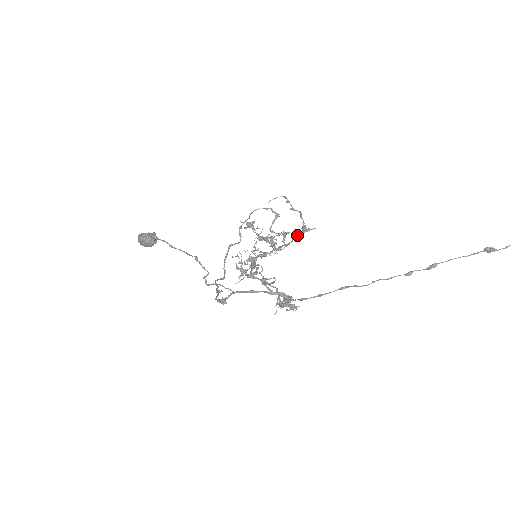
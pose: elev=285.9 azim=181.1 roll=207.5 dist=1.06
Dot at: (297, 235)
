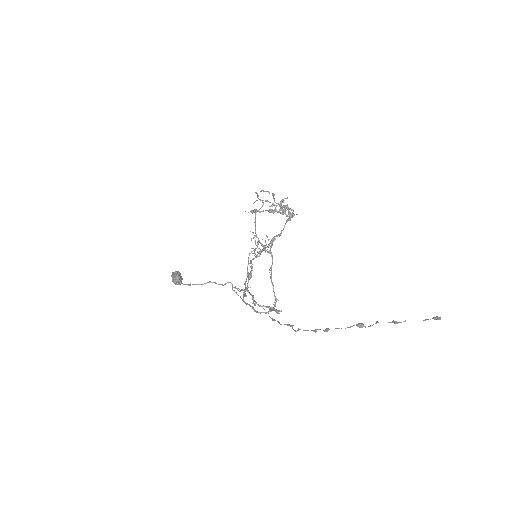
Dot at: (287, 221)
